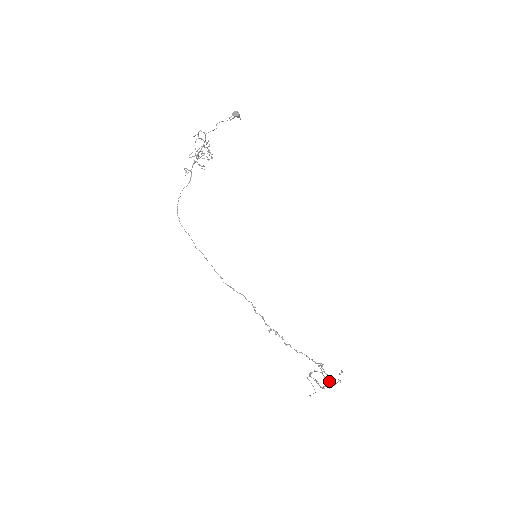
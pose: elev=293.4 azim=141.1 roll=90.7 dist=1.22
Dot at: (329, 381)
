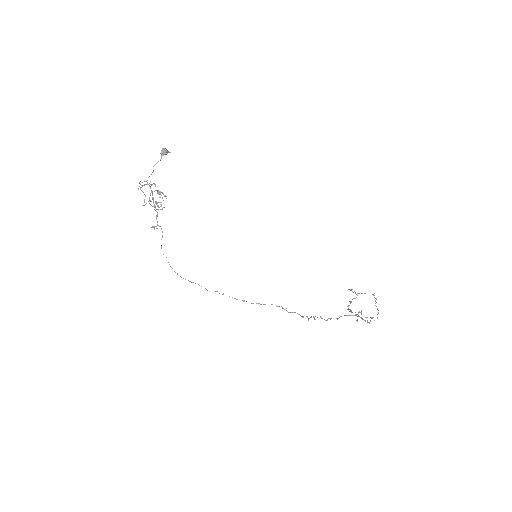
Dot at: (372, 318)
